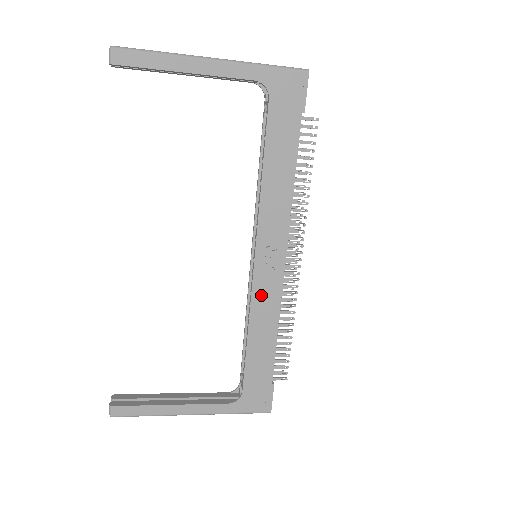
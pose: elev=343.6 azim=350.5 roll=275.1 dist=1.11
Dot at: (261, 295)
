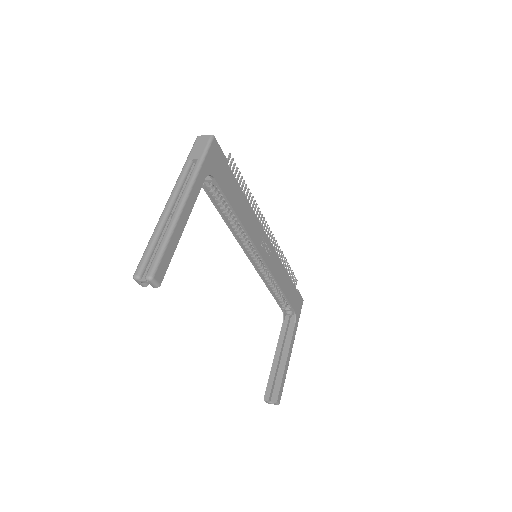
Dot at: (274, 267)
